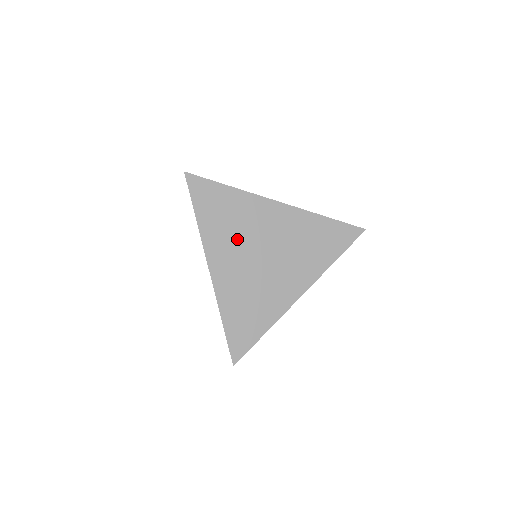
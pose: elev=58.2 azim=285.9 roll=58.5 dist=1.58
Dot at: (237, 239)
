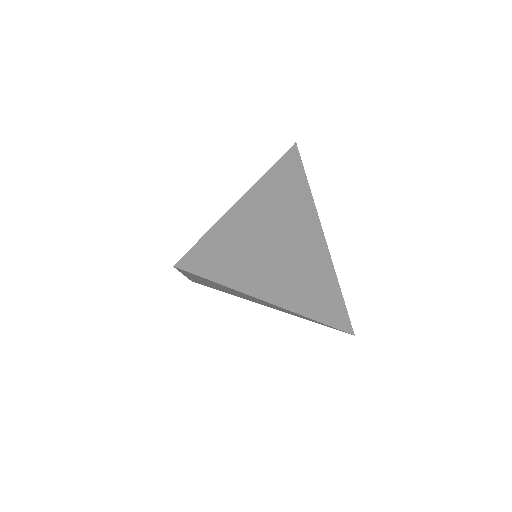
Dot at: (281, 211)
